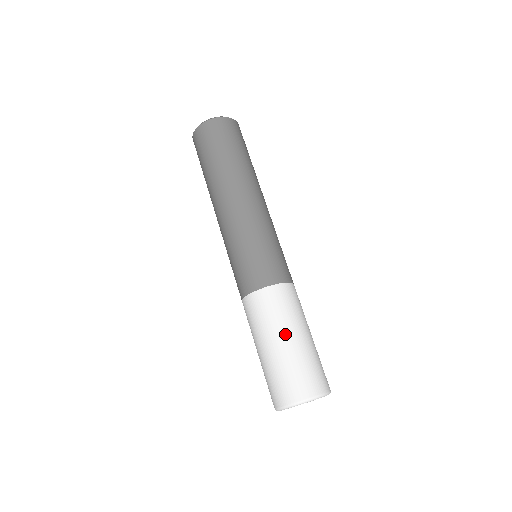
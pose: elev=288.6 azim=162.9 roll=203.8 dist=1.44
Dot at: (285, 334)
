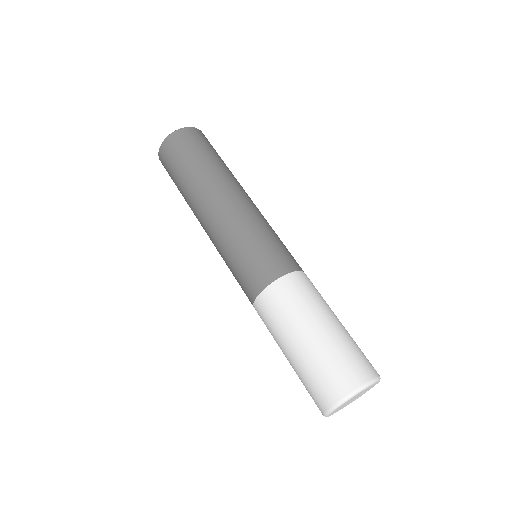
Dot at: (332, 315)
